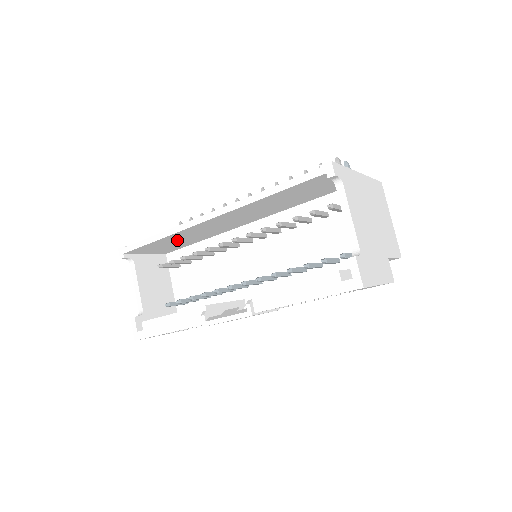
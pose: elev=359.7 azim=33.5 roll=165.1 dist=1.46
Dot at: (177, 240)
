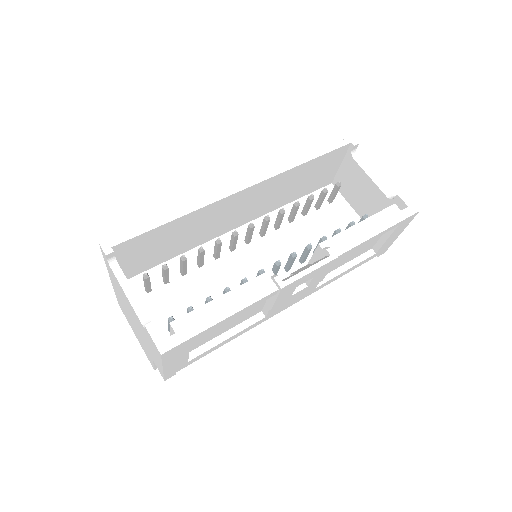
Dot at: (176, 236)
